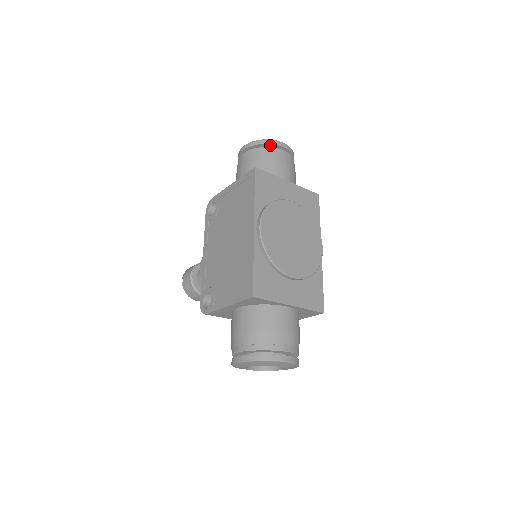
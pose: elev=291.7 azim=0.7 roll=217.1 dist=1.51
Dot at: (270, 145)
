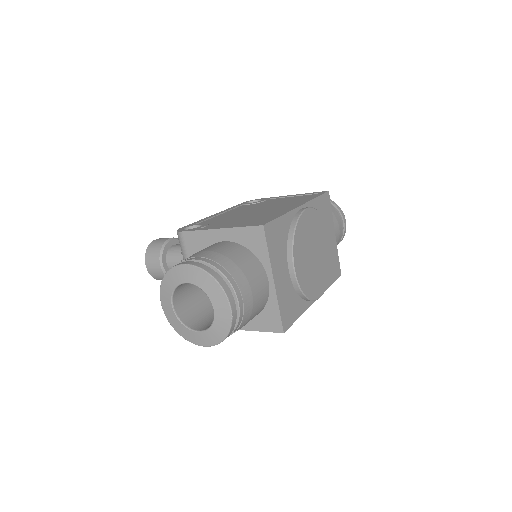
Dot at: (337, 210)
